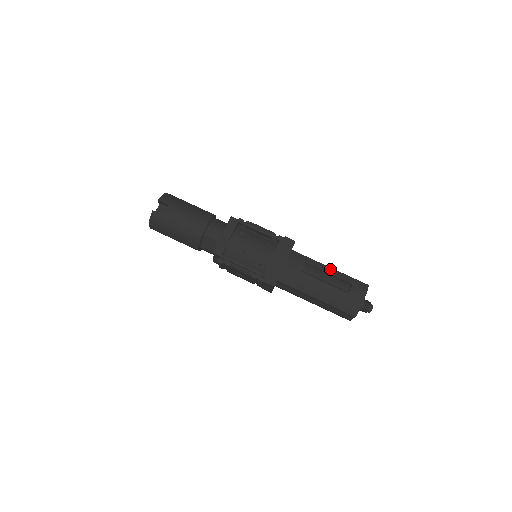
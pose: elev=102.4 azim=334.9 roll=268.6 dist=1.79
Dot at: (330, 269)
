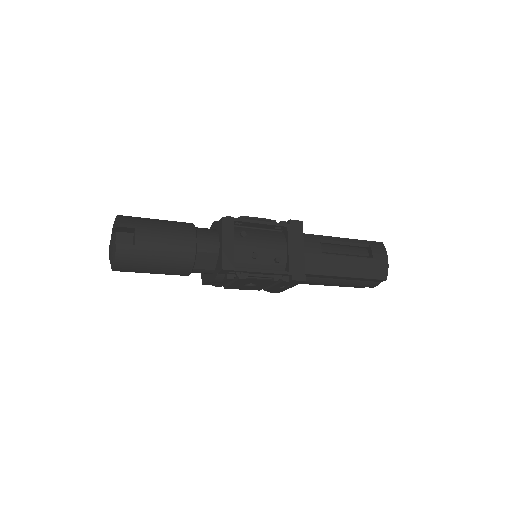
Dot at: (344, 239)
